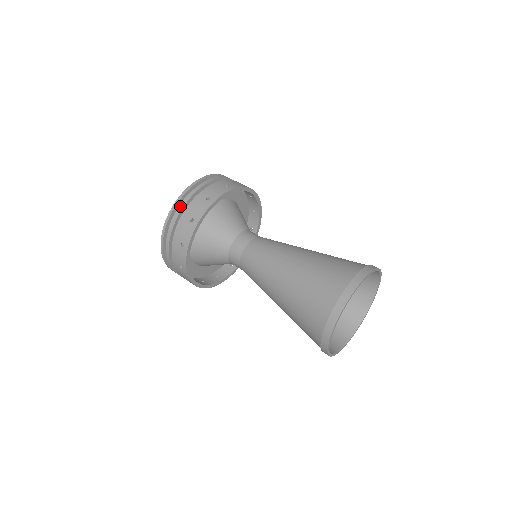
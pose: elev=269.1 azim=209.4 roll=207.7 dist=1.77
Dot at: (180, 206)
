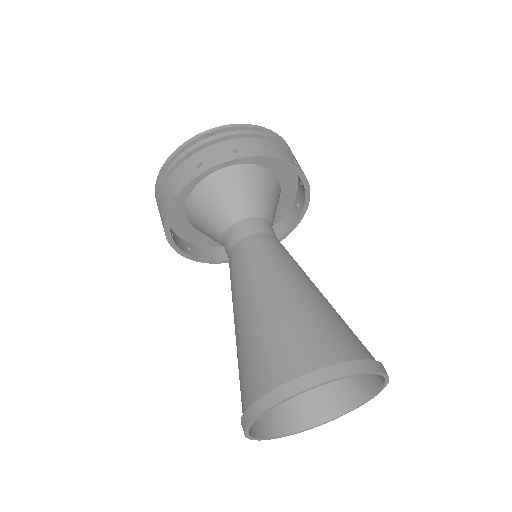
Dot at: (200, 141)
